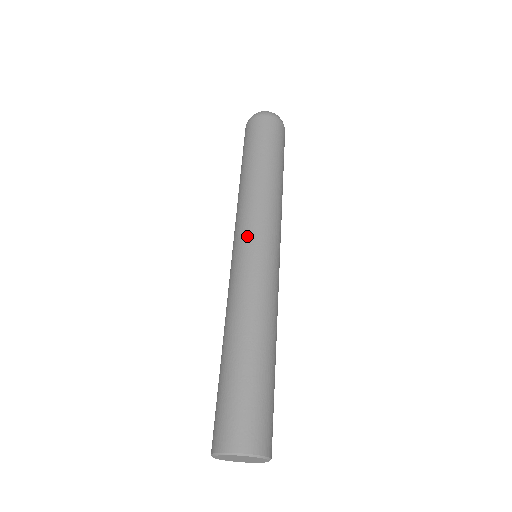
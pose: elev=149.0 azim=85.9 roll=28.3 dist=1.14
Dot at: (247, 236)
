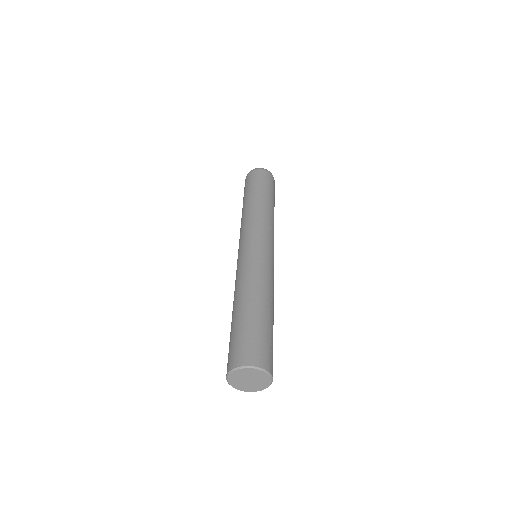
Dot at: (250, 239)
